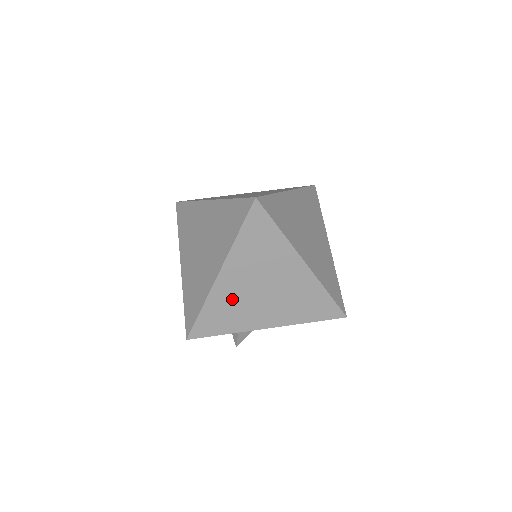
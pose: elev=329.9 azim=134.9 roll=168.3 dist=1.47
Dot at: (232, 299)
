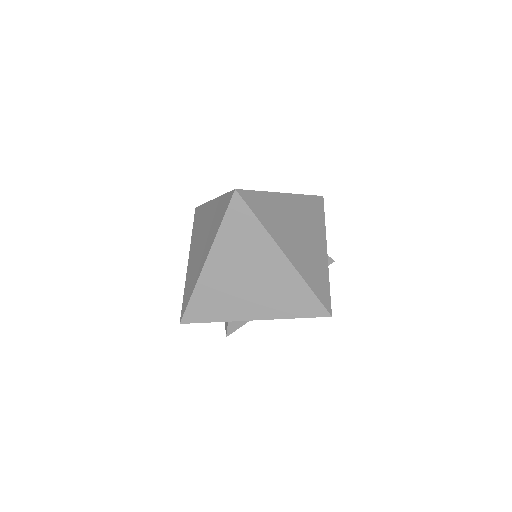
Dot at: (219, 287)
